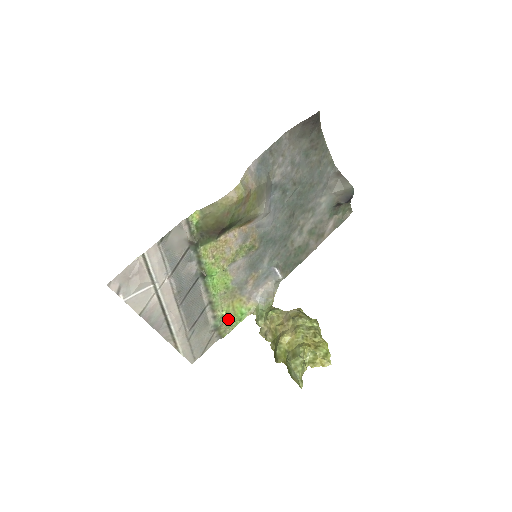
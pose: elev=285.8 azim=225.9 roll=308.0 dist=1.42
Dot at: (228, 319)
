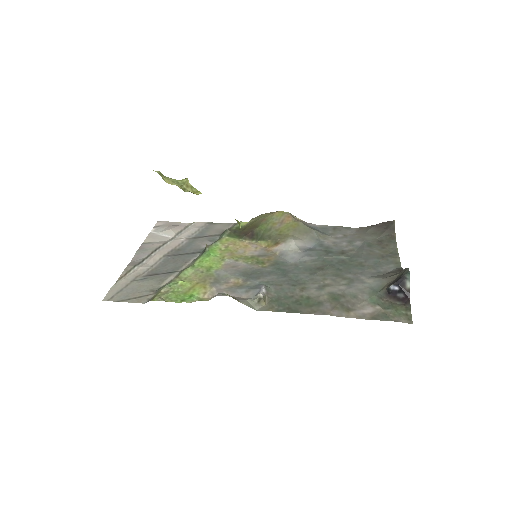
Dot at: (176, 292)
